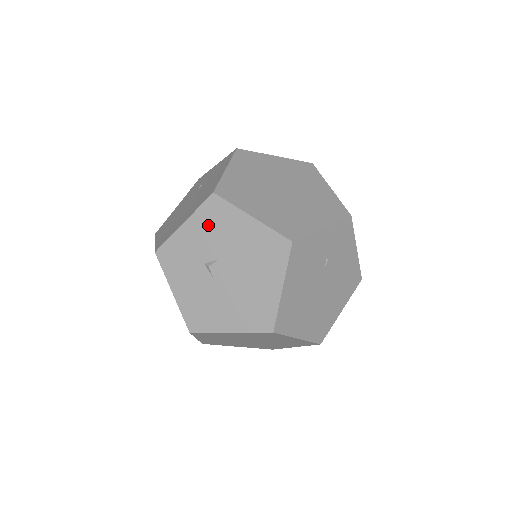
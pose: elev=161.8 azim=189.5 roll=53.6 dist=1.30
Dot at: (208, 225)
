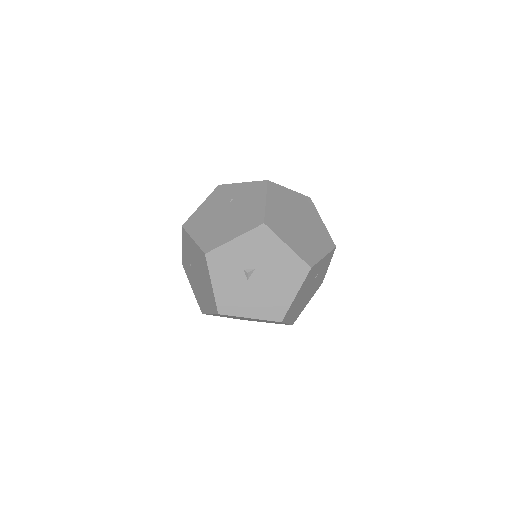
Dot at: (254, 244)
